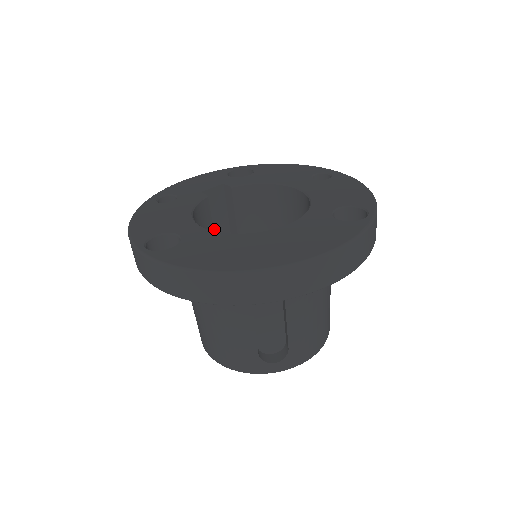
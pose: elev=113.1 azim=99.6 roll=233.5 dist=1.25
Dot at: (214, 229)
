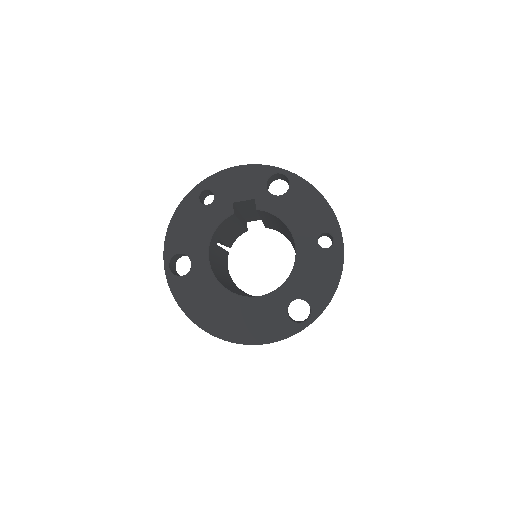
Dot at: (244, 209)
